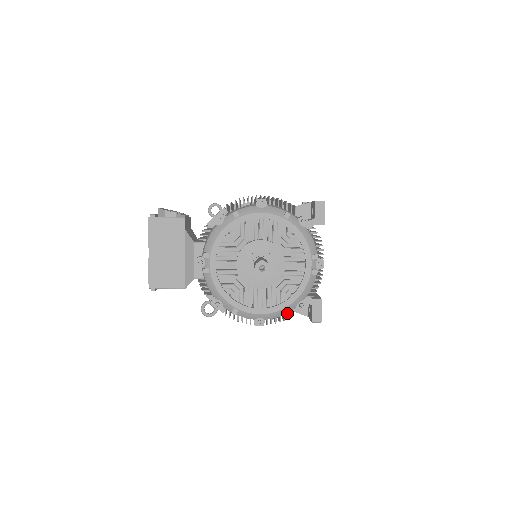
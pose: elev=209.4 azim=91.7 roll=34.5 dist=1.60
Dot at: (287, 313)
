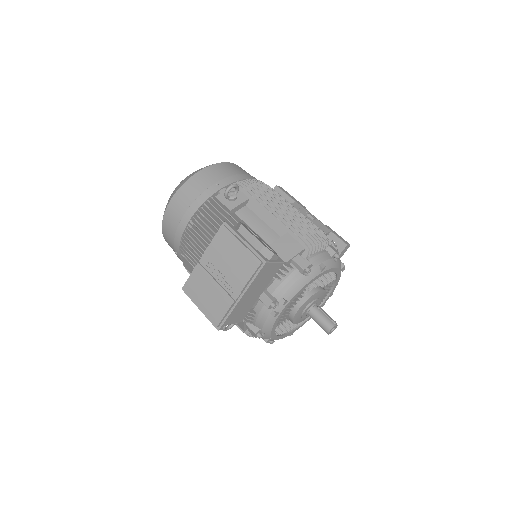
Dot at: occluded
